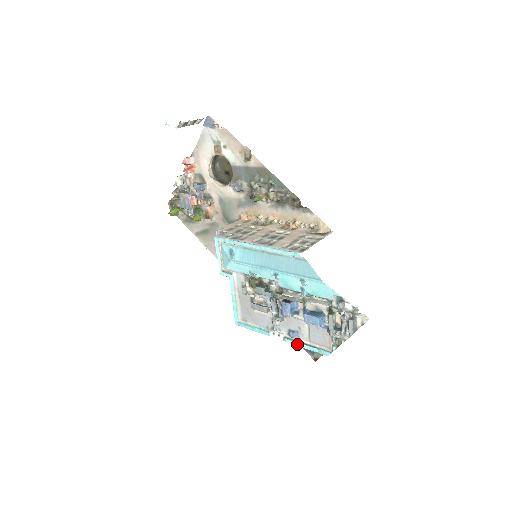
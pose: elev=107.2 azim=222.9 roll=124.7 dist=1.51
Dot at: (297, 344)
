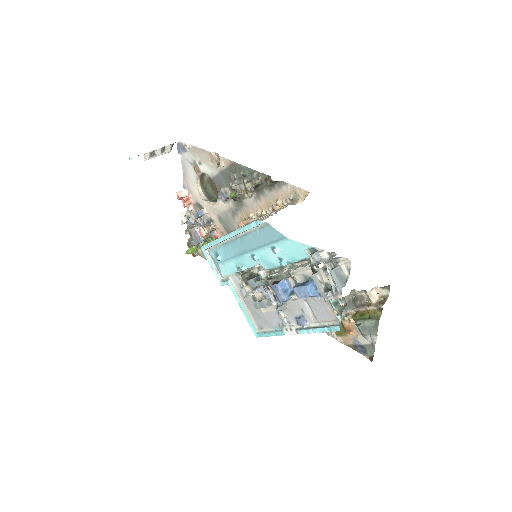
Dot at: (309, 331)
